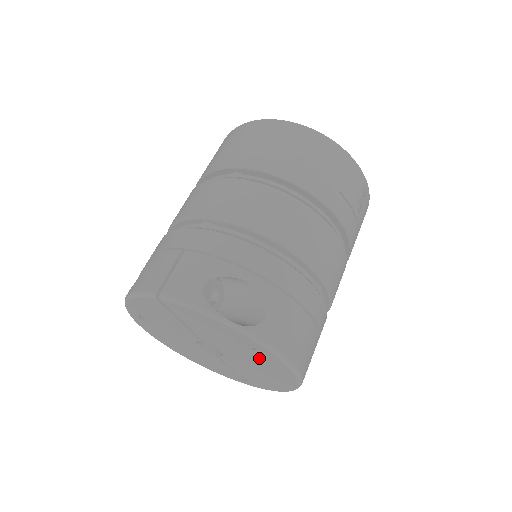
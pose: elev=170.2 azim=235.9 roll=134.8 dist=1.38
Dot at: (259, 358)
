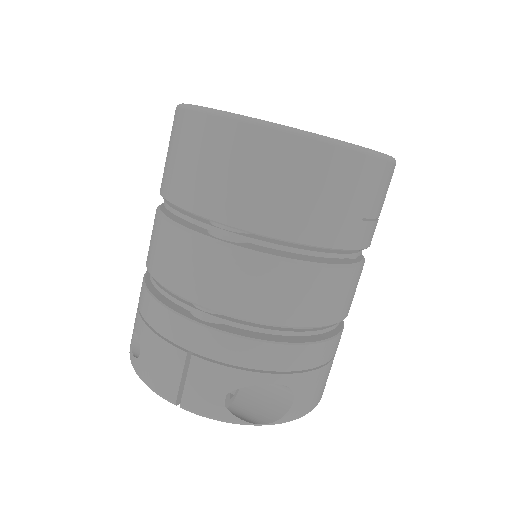
Dot at: occluded
